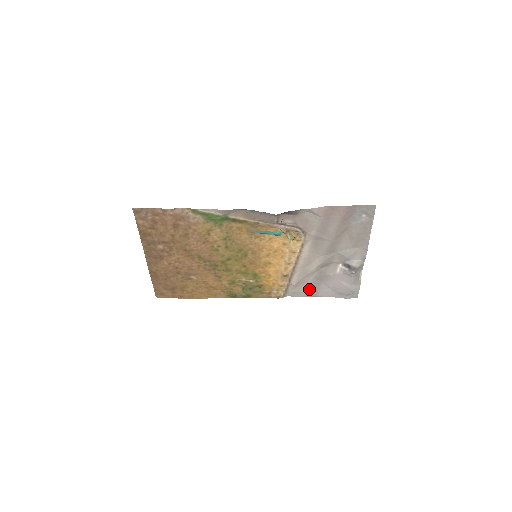
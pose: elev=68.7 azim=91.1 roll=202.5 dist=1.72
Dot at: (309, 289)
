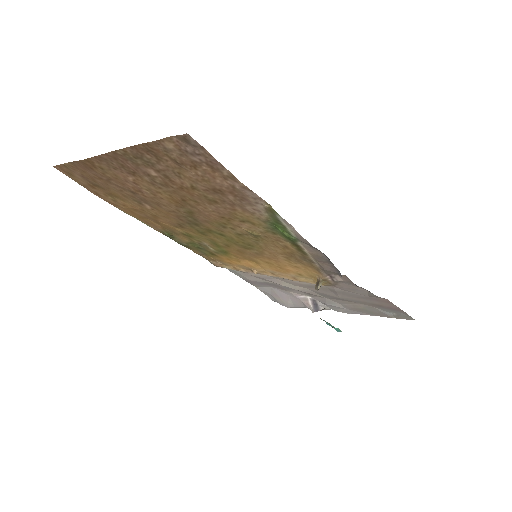
Dot at: (254, 280)
